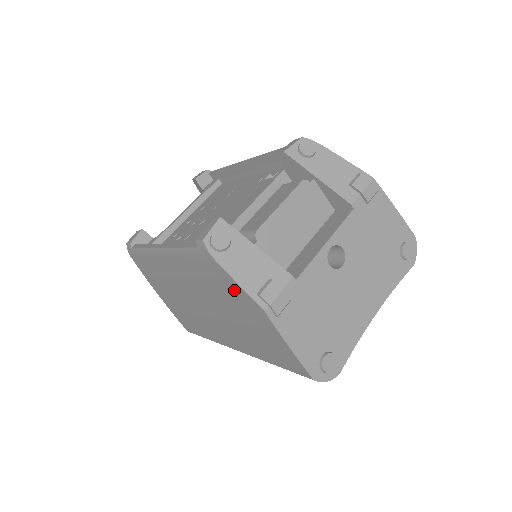
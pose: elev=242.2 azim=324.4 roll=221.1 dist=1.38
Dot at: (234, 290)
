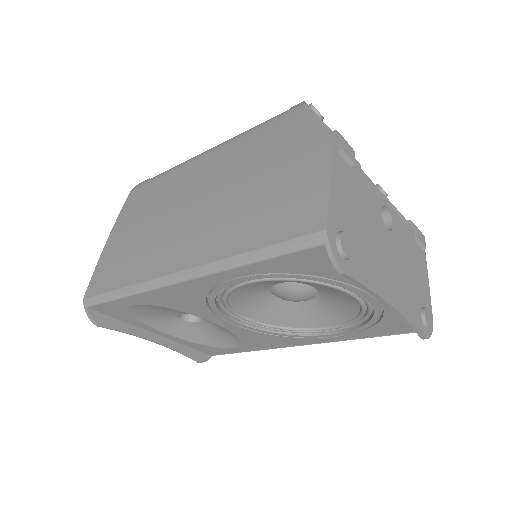
Dot at: (303, 132)
